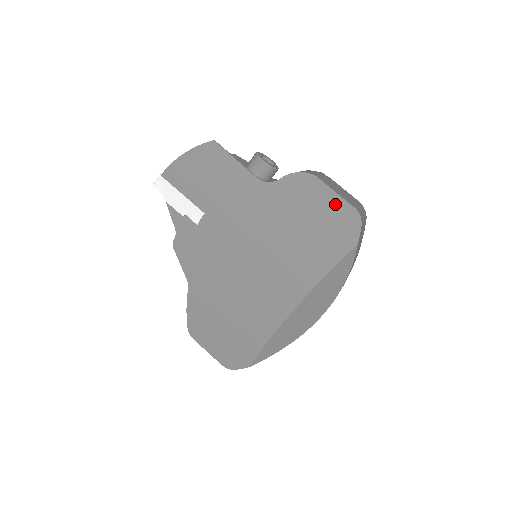
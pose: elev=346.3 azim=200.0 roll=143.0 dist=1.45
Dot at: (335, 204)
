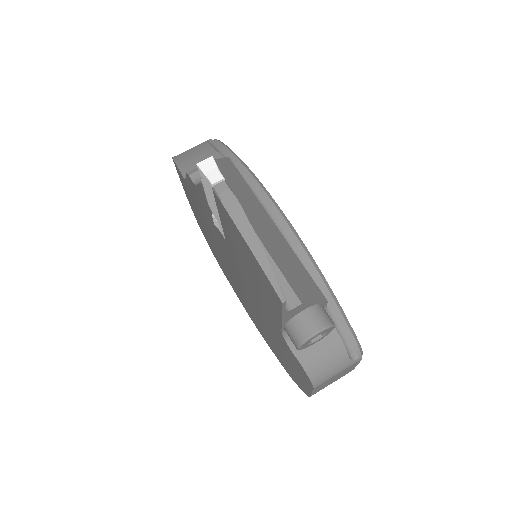
Dot at: (304, 385)
